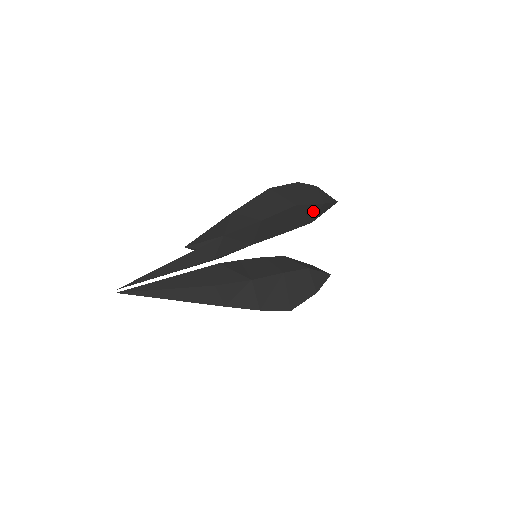
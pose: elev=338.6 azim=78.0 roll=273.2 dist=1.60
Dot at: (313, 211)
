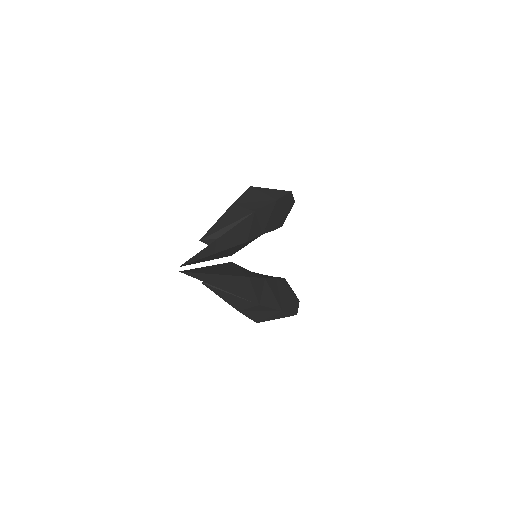
Dot at: (289, 209)
